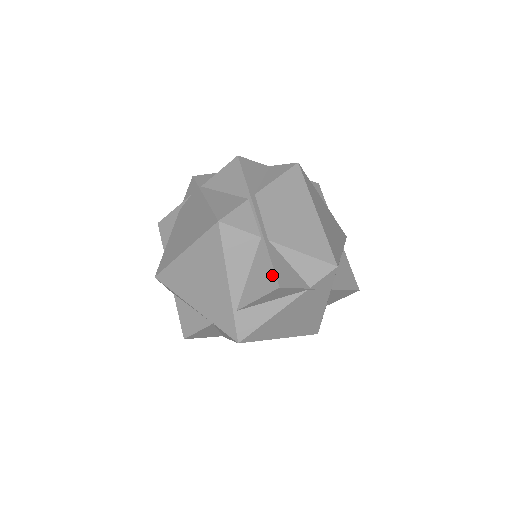
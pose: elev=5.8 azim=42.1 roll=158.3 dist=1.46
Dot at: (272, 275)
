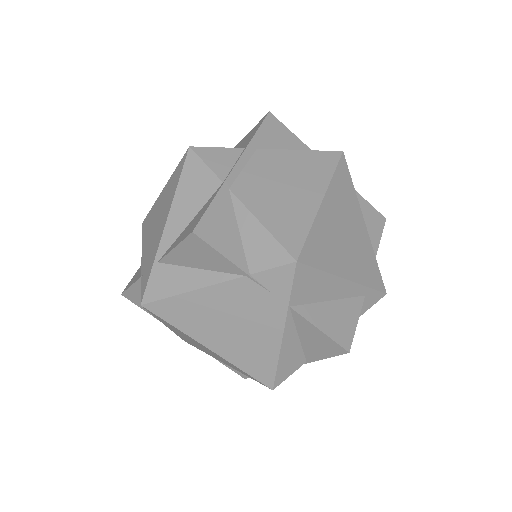
Dot at: (199, 219)
